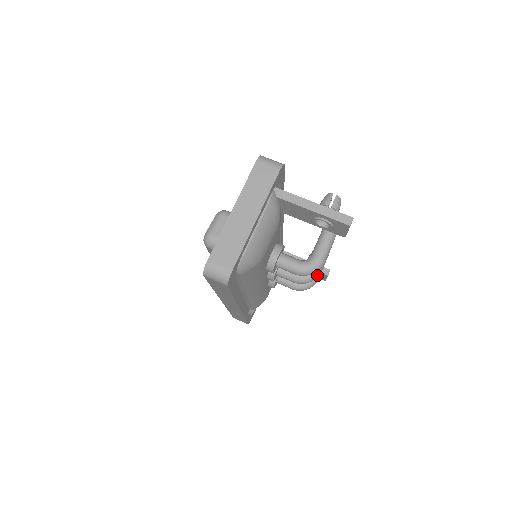
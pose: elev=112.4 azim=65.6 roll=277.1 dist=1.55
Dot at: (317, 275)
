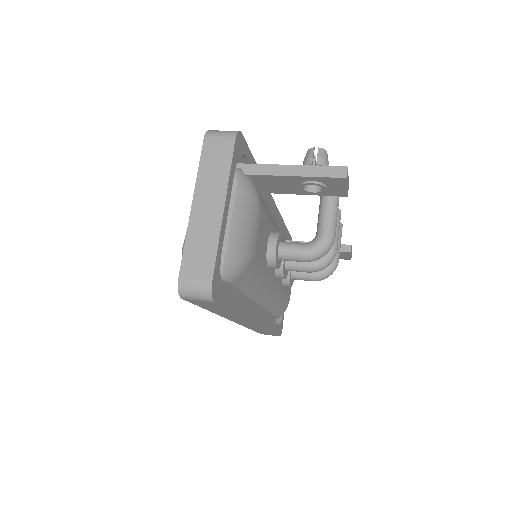
Dot at: (333, 255)
